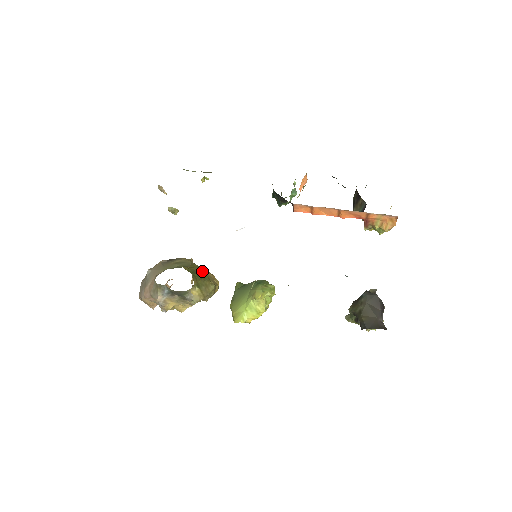
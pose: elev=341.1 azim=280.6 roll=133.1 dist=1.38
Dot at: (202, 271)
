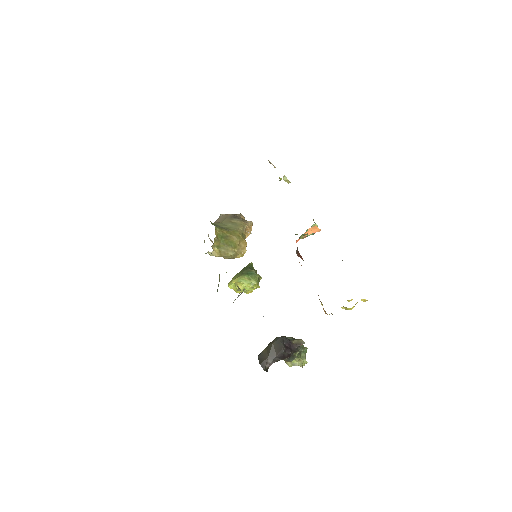
Dot at: (235, 239)
